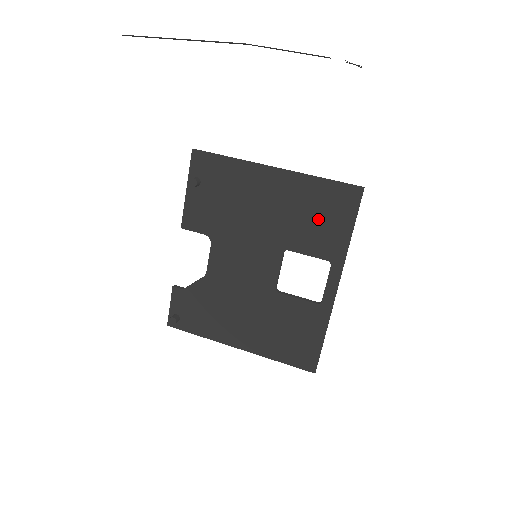
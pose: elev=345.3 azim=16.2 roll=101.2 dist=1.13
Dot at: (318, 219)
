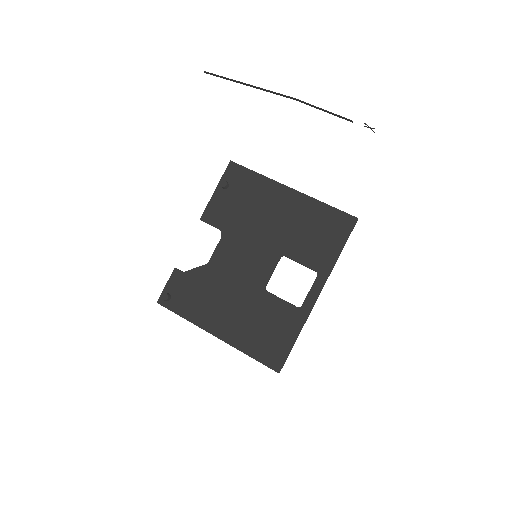
Dot at: (316, 235)
